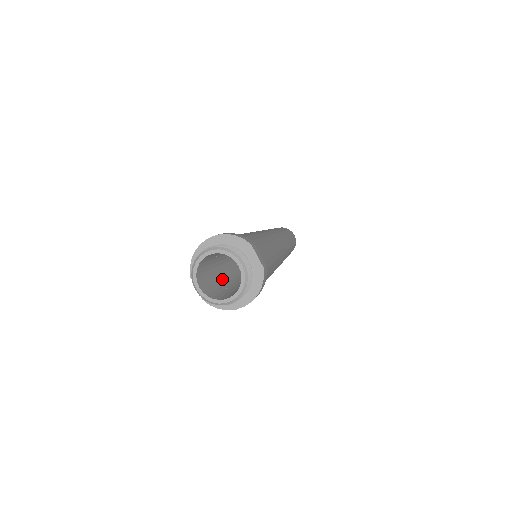
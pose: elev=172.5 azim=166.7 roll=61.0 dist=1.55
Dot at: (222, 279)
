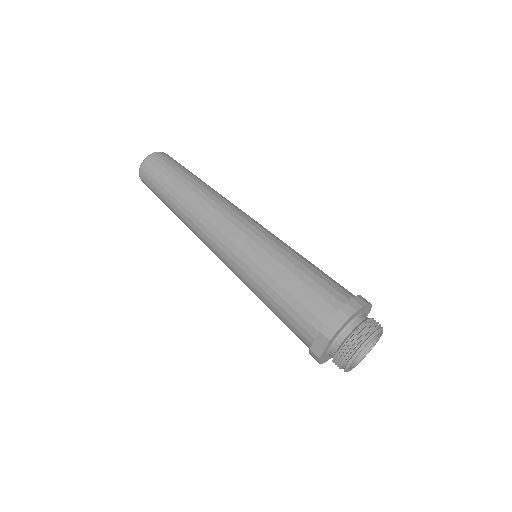
Dot at: occluded
